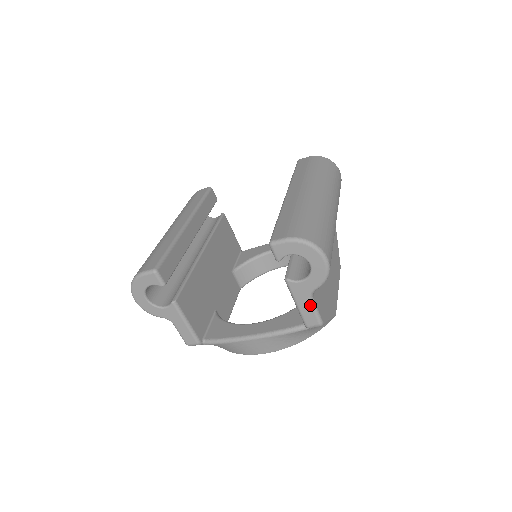
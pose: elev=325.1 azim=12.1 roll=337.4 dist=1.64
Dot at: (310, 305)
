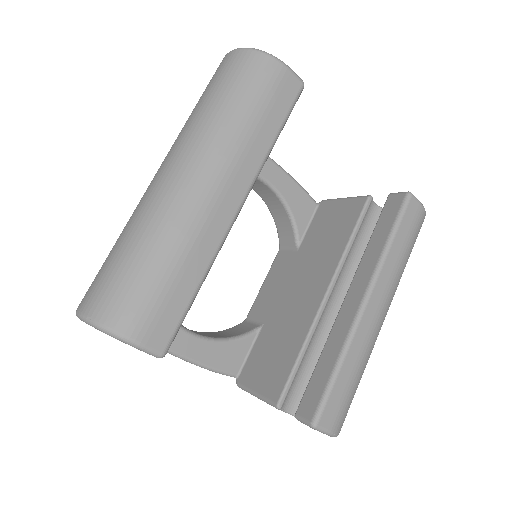
Dot at: occluded
